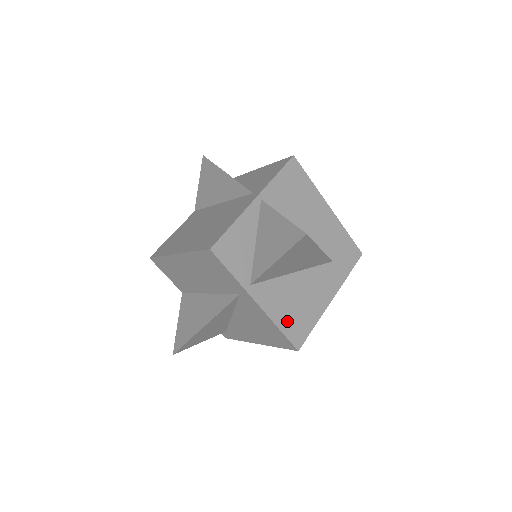
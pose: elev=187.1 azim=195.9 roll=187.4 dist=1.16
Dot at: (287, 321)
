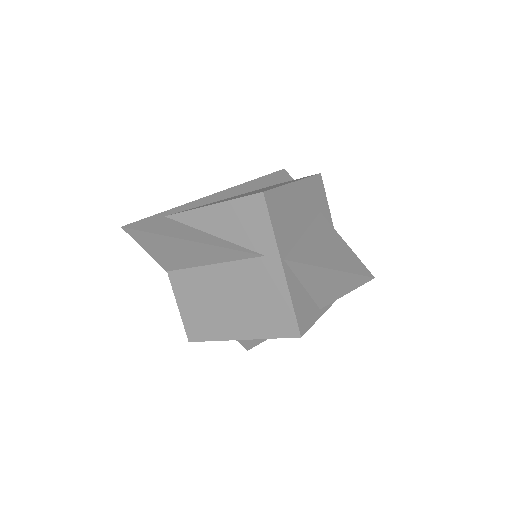
Dot at: occluded
